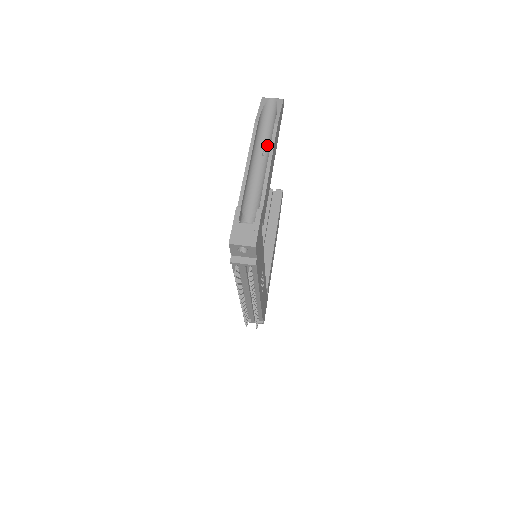
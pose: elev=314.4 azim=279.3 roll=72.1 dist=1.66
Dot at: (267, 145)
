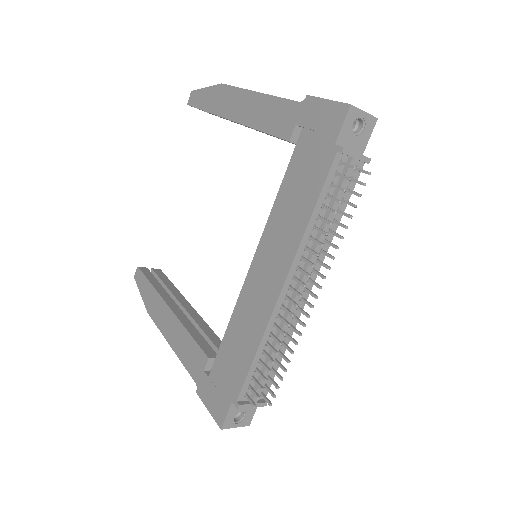
Dot at: occluded
